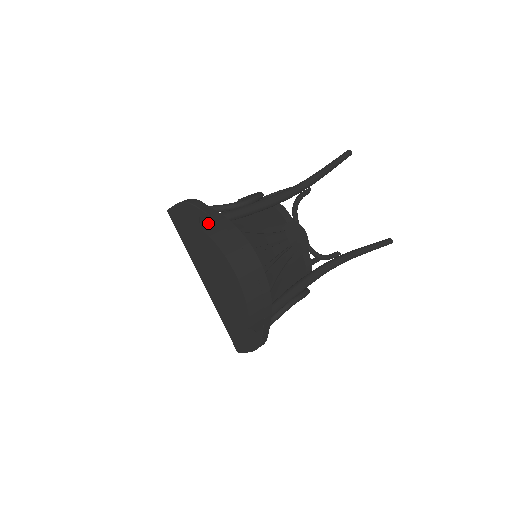
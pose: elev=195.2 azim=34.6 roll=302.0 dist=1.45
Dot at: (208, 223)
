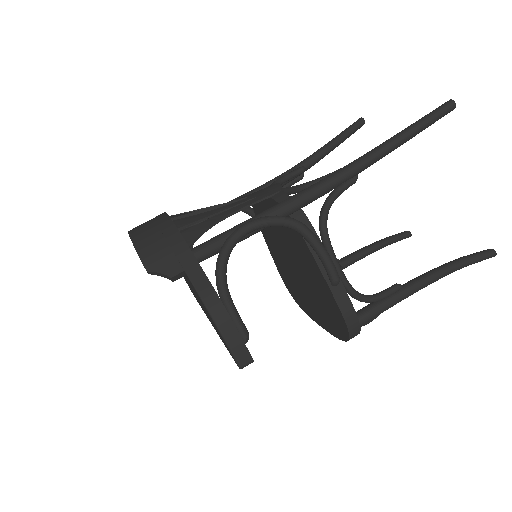
Dot at: occluded
